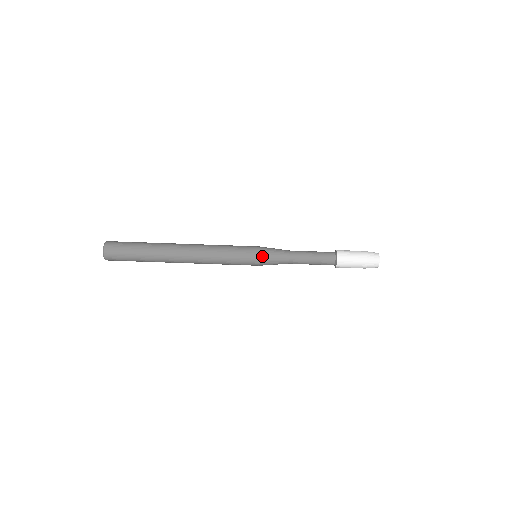
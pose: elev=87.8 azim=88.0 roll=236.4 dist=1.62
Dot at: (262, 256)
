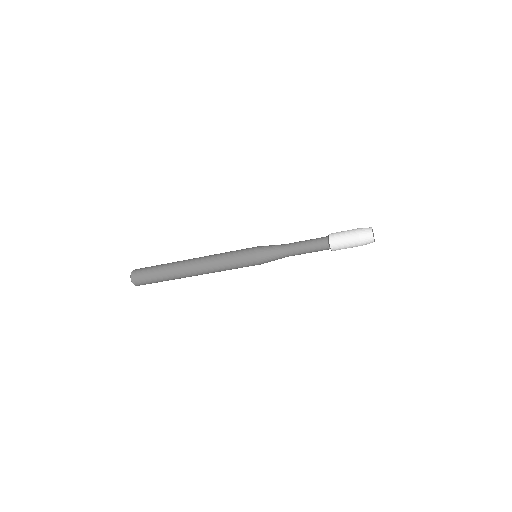
Dot at: (260, 261)
